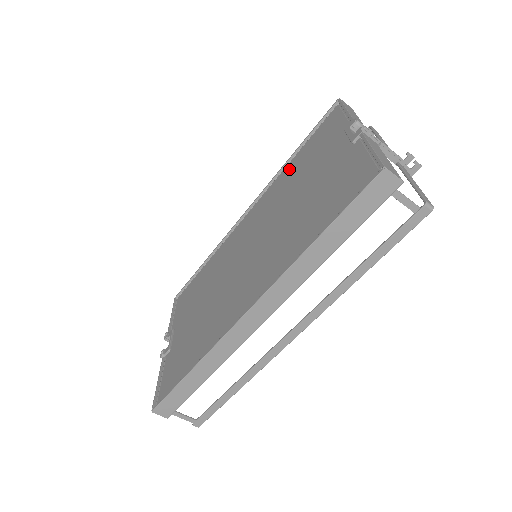
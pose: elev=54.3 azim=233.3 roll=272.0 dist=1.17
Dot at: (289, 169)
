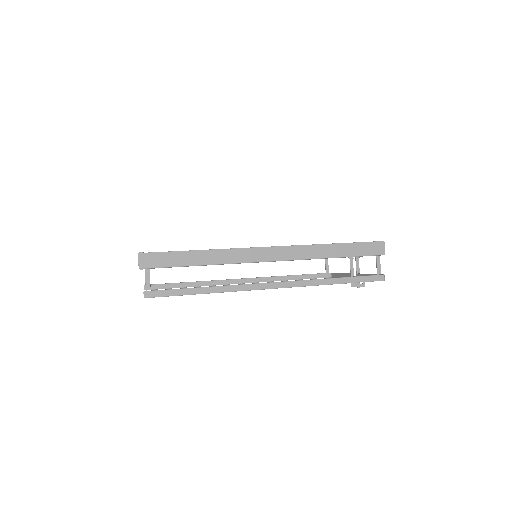
Dot at: occluded
